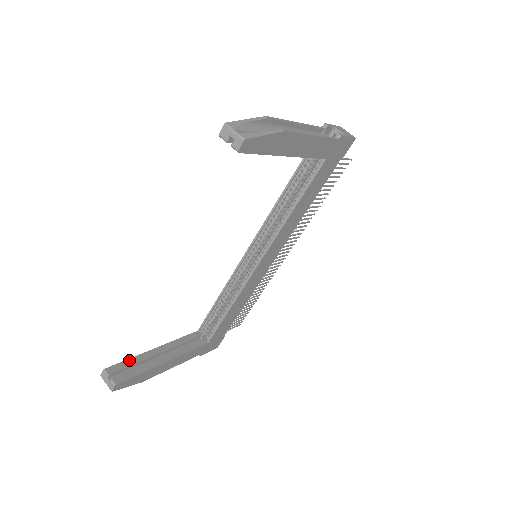
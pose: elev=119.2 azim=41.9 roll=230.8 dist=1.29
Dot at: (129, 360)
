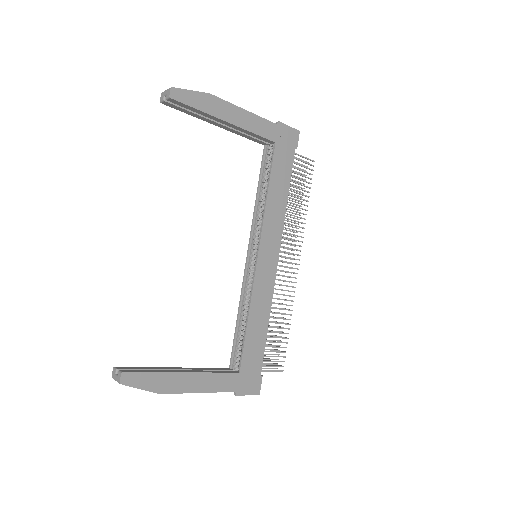
Dot at: (144, 367)
